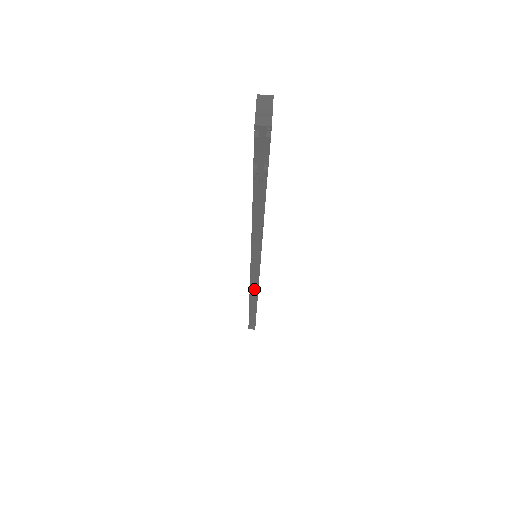
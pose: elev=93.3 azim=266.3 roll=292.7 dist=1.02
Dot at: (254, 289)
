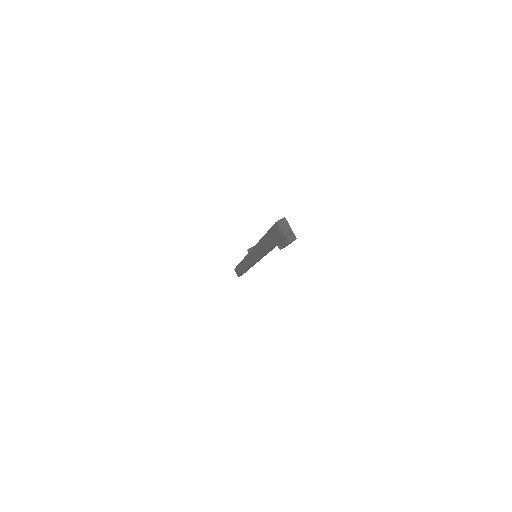
Dot at: occluded
